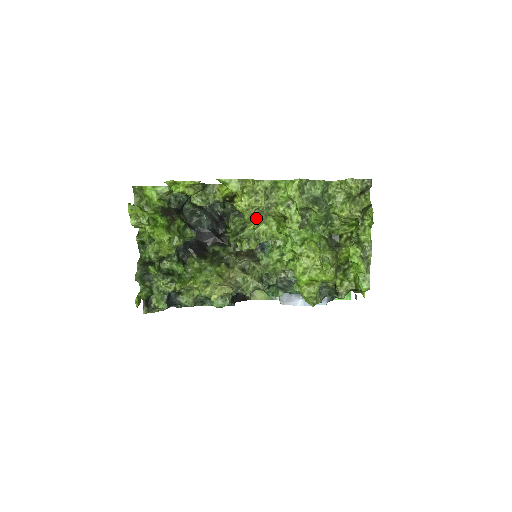
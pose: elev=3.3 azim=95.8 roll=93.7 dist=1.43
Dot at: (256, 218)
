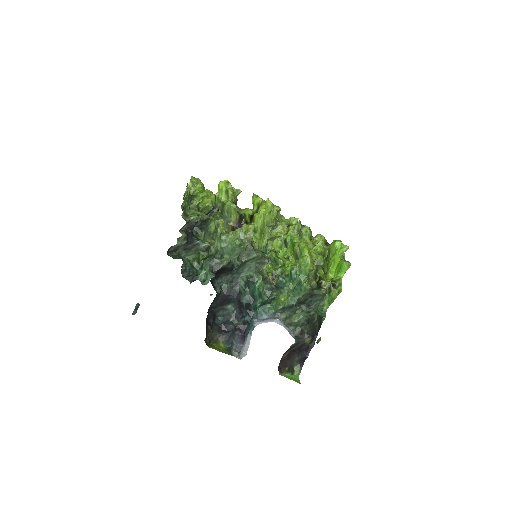
Dot at: occluded
